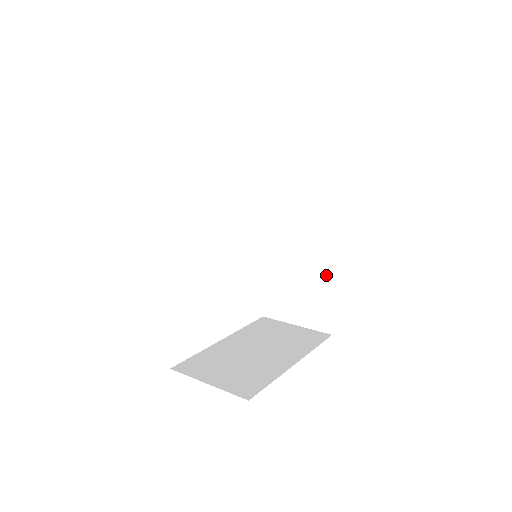
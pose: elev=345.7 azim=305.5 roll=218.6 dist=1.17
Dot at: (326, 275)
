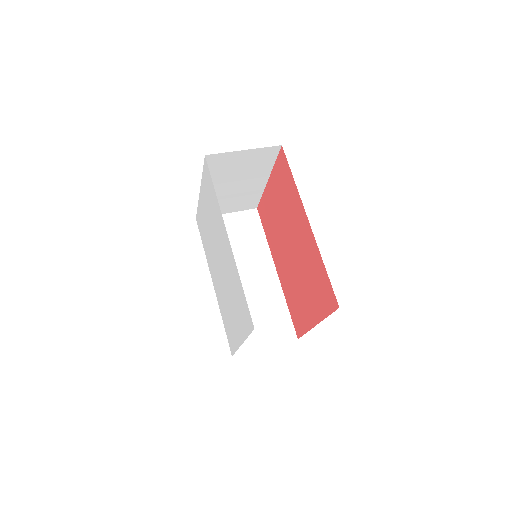
Dot at: (277, 293)
